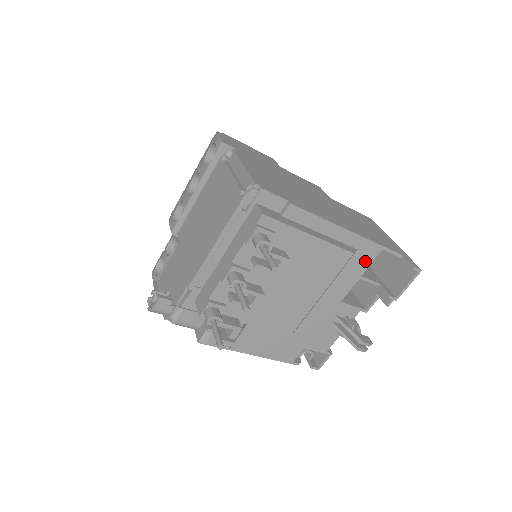
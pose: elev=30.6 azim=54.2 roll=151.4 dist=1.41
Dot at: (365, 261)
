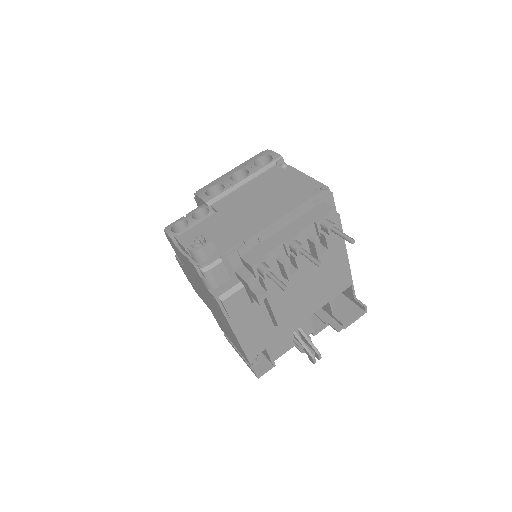
Dot at: (340, 289)
